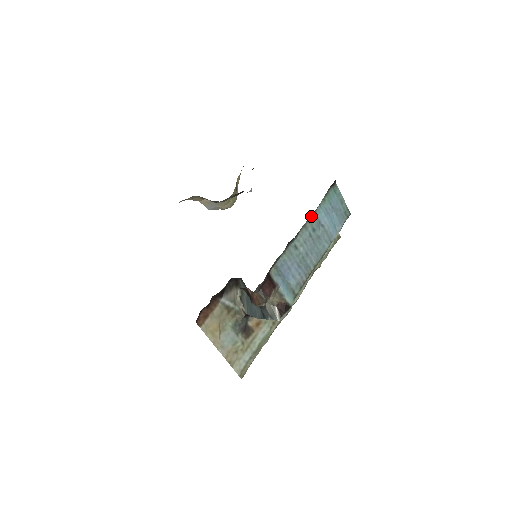
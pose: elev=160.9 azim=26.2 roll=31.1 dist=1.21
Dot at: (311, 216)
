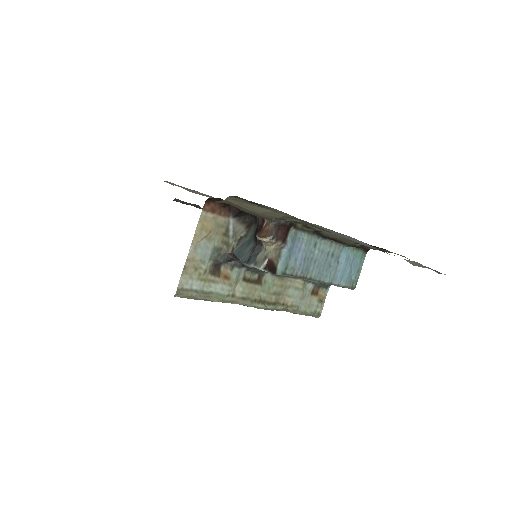
Dot at: (340, 244)
